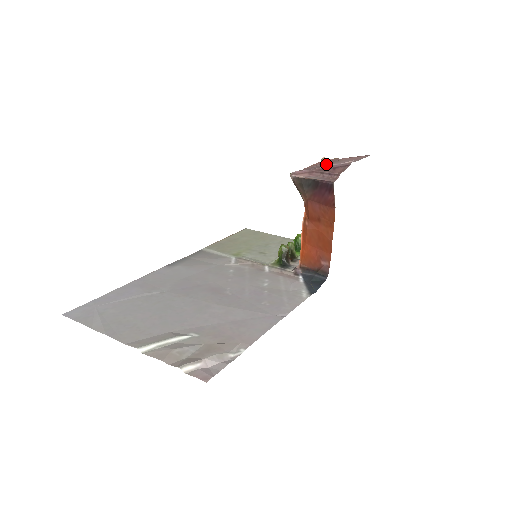
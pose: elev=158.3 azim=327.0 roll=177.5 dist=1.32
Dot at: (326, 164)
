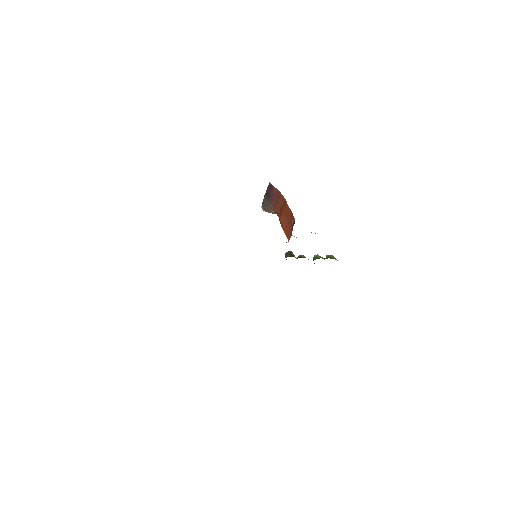
Dot at: occluded
